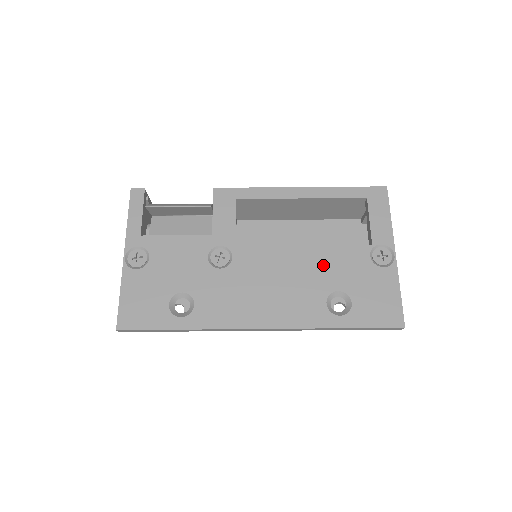
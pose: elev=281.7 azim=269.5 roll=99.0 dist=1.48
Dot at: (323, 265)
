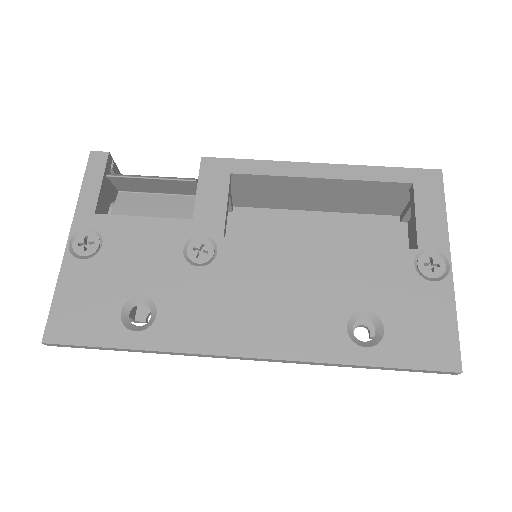
Dot at: (345, 272)
